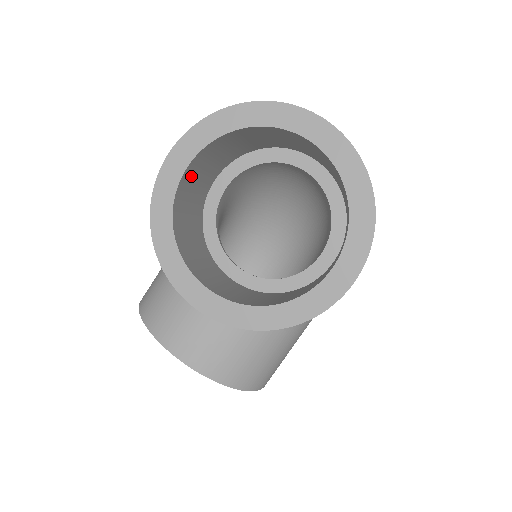
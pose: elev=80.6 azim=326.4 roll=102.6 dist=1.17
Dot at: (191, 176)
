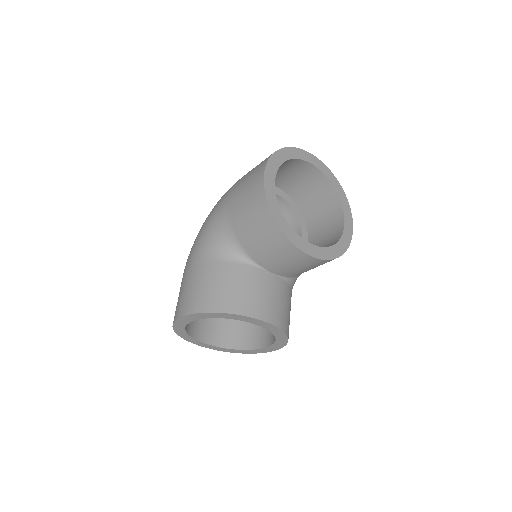
Dot at: occluded
